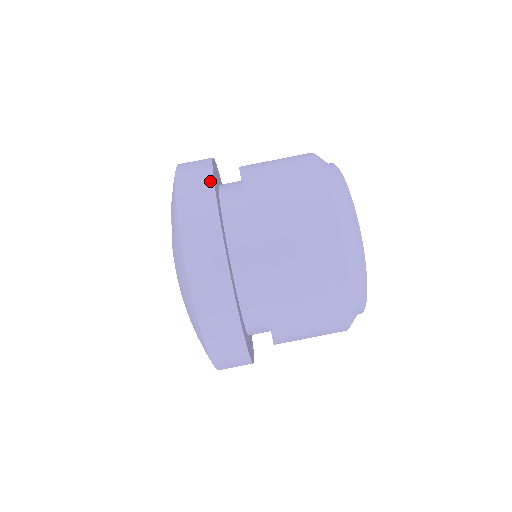
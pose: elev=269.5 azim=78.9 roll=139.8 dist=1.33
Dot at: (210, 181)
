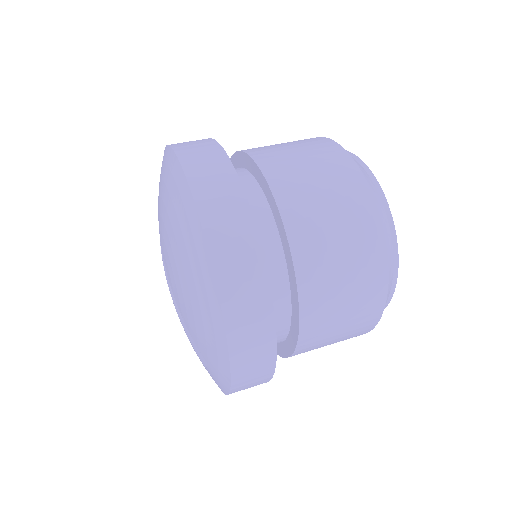
Dot at: occluded
